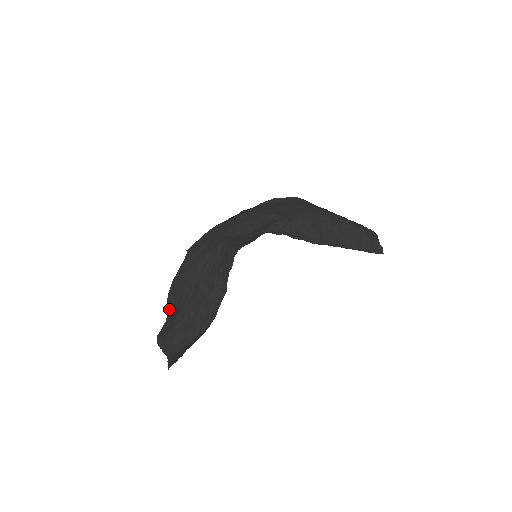
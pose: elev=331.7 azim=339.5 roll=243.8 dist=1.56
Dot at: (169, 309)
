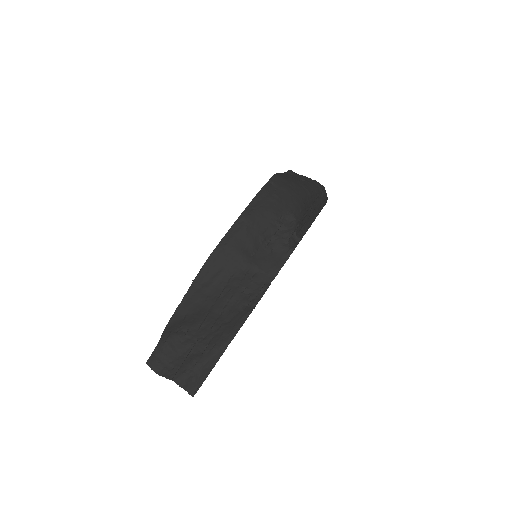
Dot at: (163, 337)
